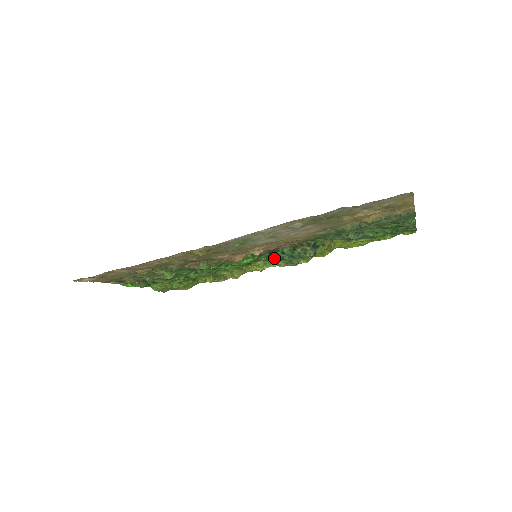
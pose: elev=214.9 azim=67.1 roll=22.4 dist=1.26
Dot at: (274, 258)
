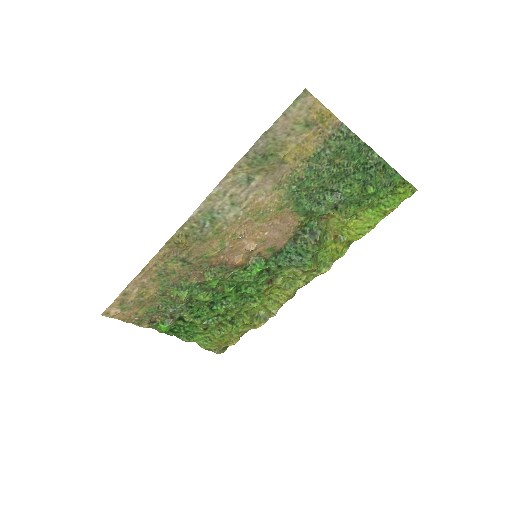
Dot at: (283, 262)
